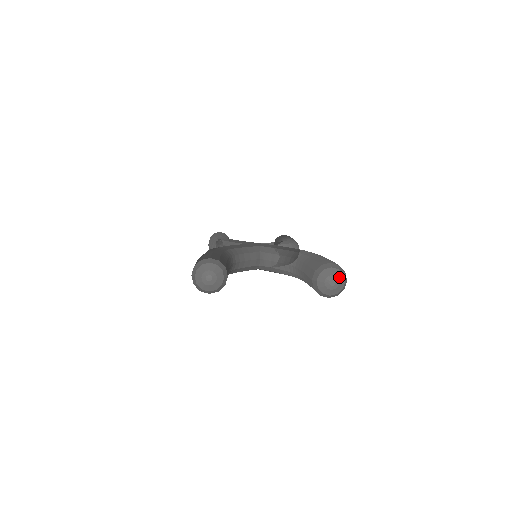
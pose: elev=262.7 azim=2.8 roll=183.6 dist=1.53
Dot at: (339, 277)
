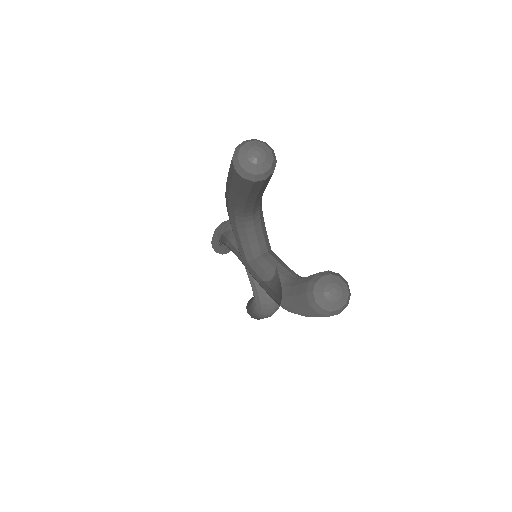
Dot at: (343, 297)
